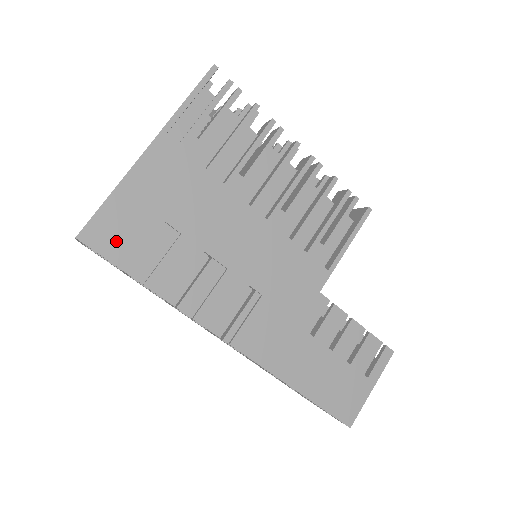
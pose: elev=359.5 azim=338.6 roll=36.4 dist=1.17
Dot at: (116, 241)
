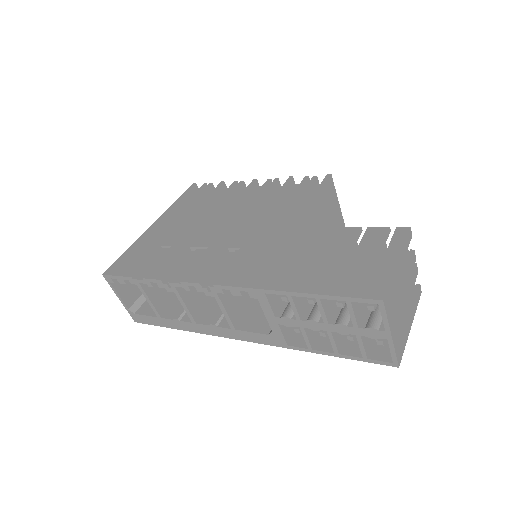
Dot at: (127, 266)
